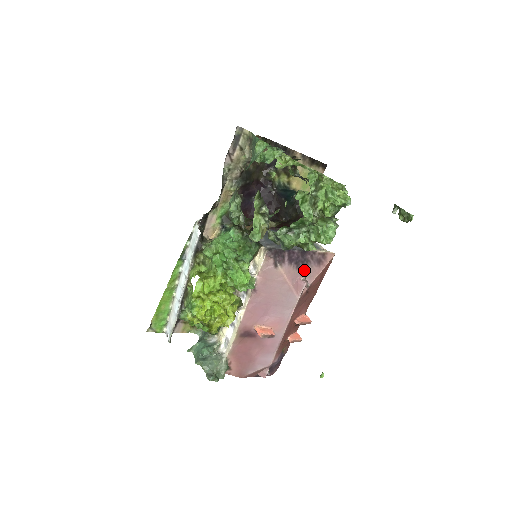
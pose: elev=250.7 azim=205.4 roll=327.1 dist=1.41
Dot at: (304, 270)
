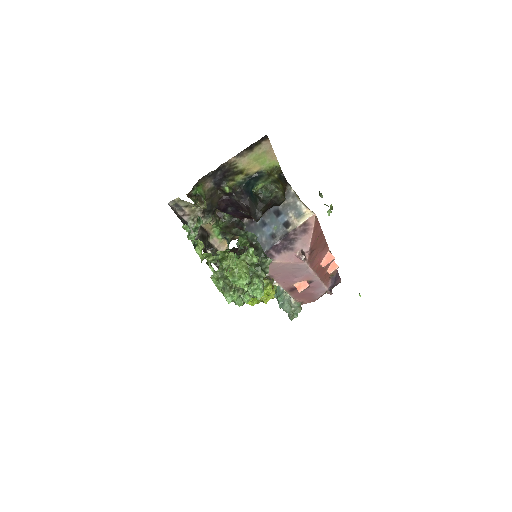
Dot at: (295, 246)
